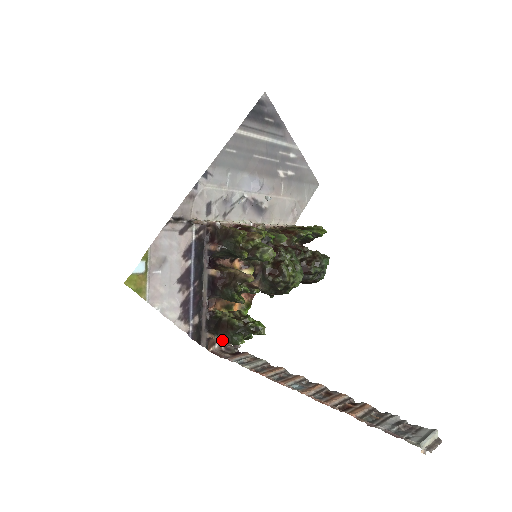
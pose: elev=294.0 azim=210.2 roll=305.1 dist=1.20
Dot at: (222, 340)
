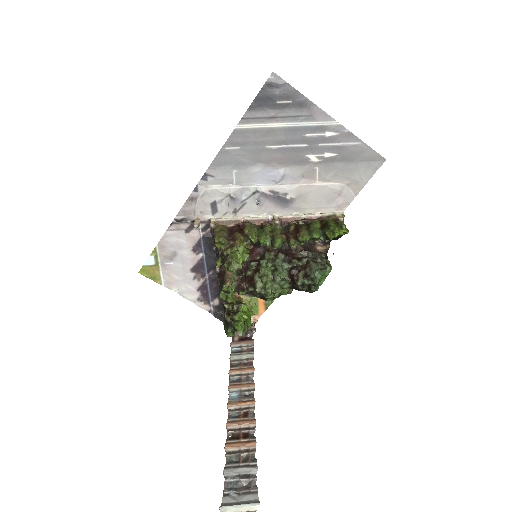
Dot at: occluded
